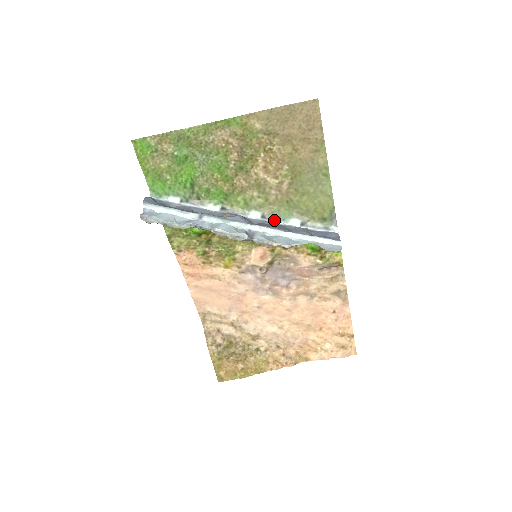
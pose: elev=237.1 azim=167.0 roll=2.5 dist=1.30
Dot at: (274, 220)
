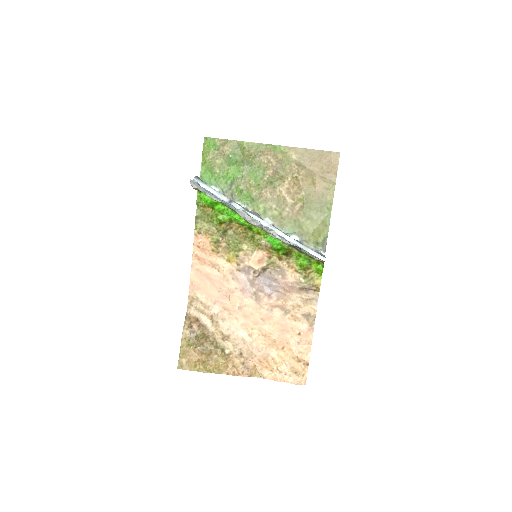
Dot at: occluded
